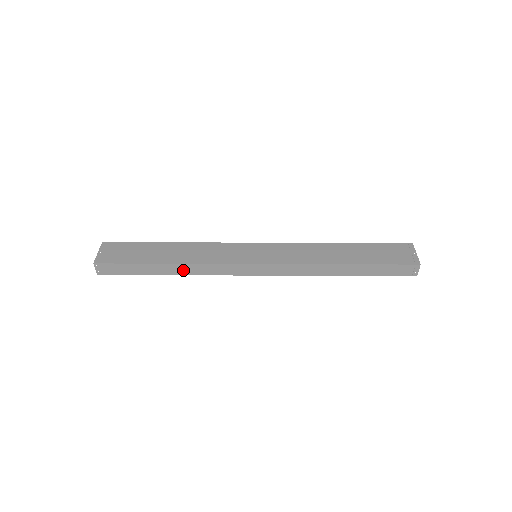
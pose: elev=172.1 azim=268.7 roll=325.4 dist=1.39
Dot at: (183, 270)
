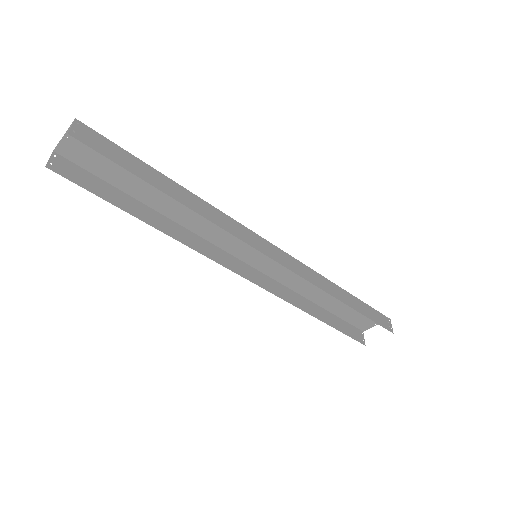
Dot at: (193, 203)
